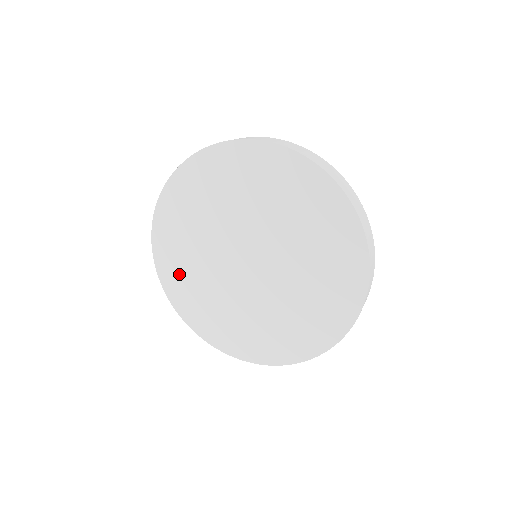
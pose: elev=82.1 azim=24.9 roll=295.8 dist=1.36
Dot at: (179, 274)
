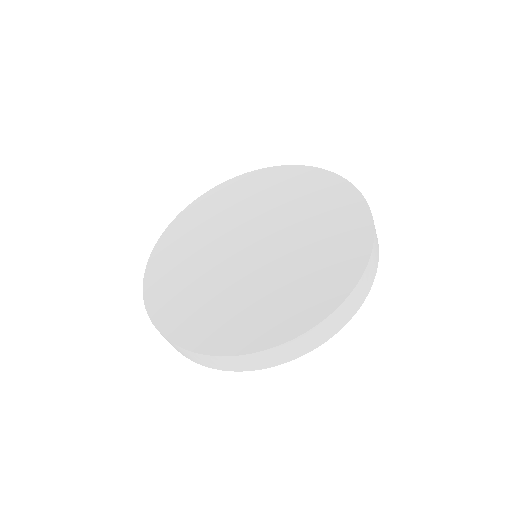
Dot at: (168, 275)
